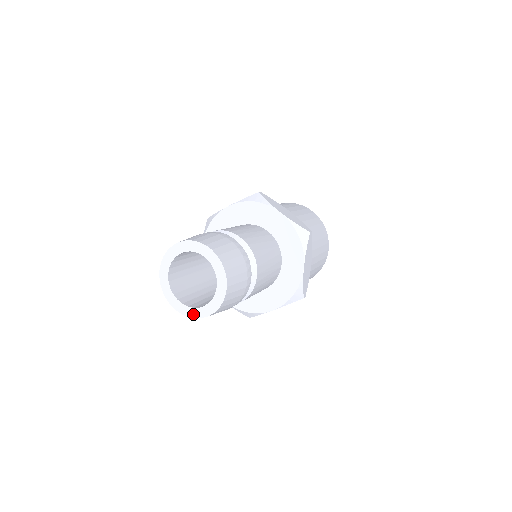
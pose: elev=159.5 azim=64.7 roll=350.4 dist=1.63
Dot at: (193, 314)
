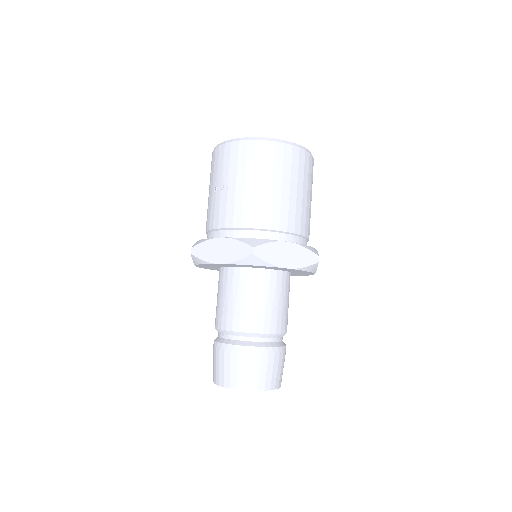
Dot at: occluded
